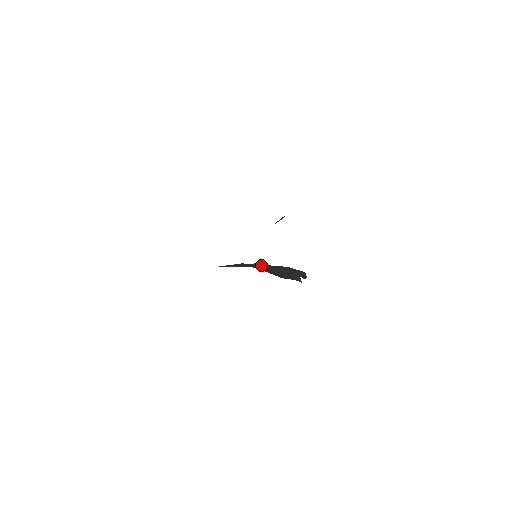
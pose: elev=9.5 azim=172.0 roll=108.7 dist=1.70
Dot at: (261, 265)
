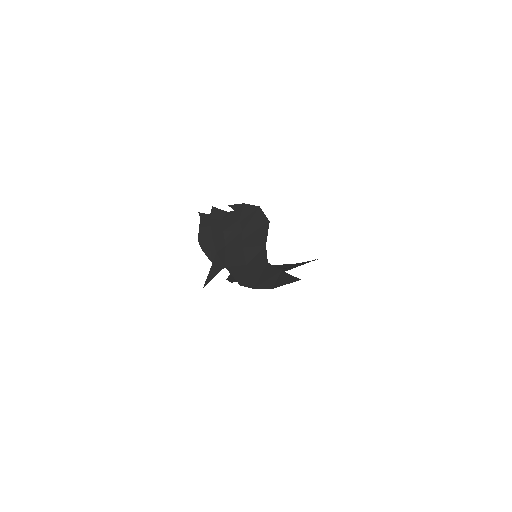
Dot at: occluded
